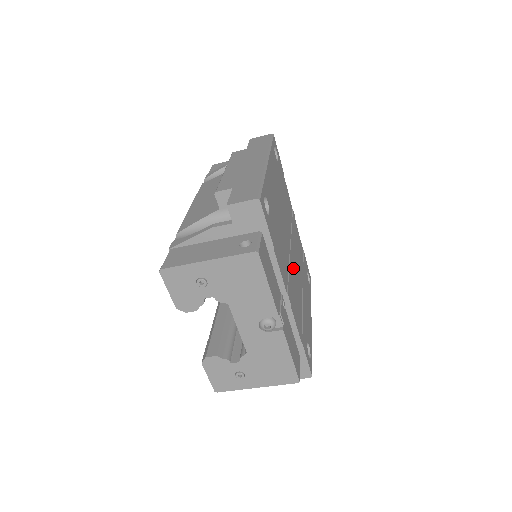
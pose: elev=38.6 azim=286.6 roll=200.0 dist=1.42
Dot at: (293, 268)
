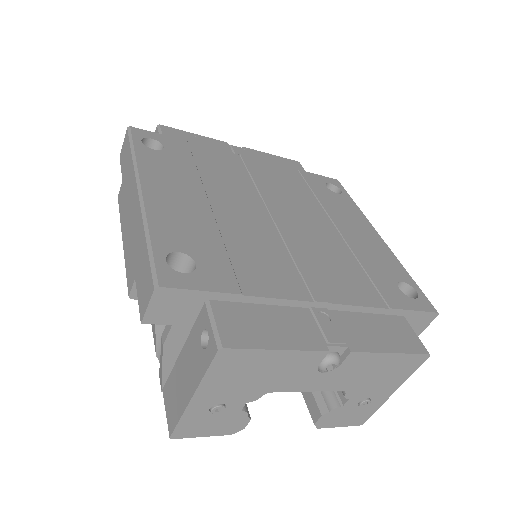
Dot at: (299, 235)
